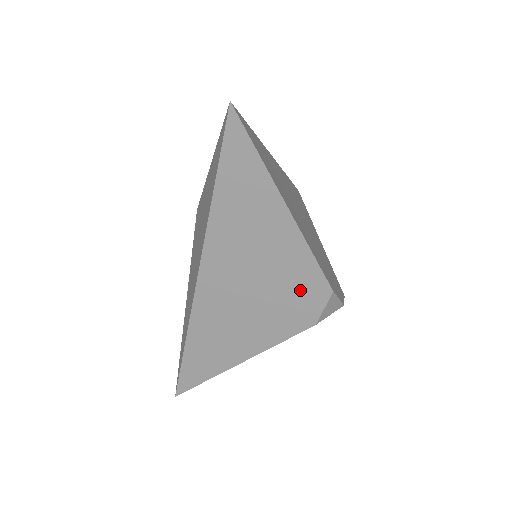
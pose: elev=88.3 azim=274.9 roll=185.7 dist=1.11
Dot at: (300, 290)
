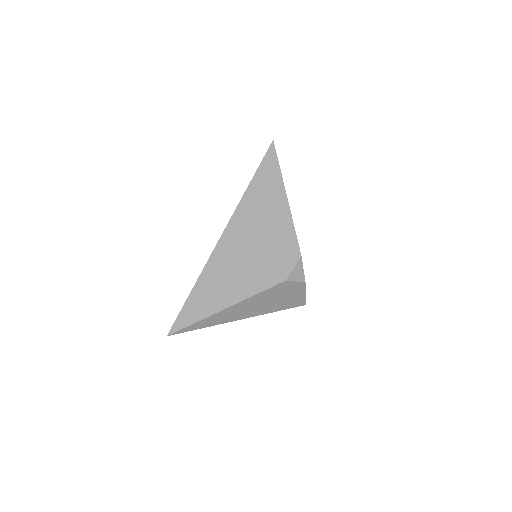
Dot at: (282, 252)
